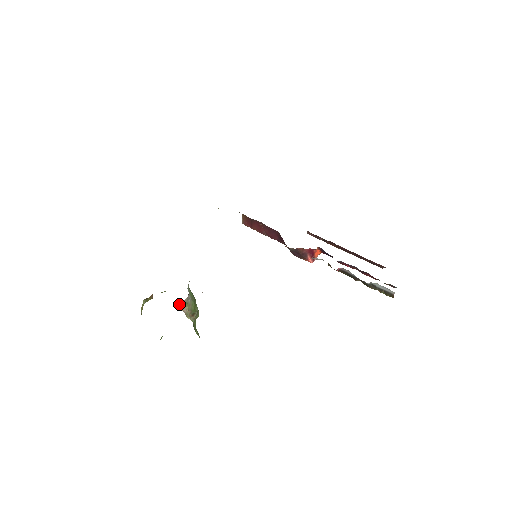
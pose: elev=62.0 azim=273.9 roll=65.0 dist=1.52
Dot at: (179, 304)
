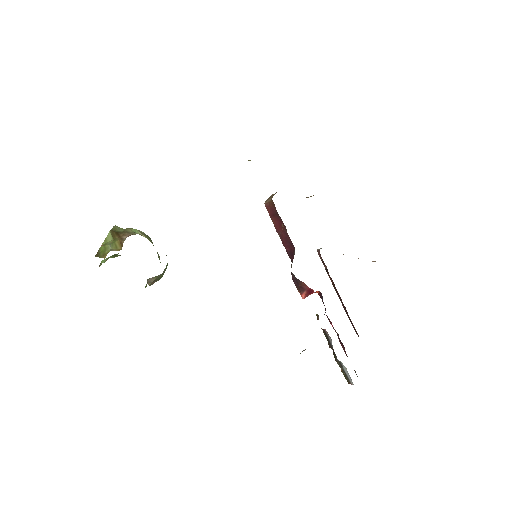
Dot at: (149, 278)
